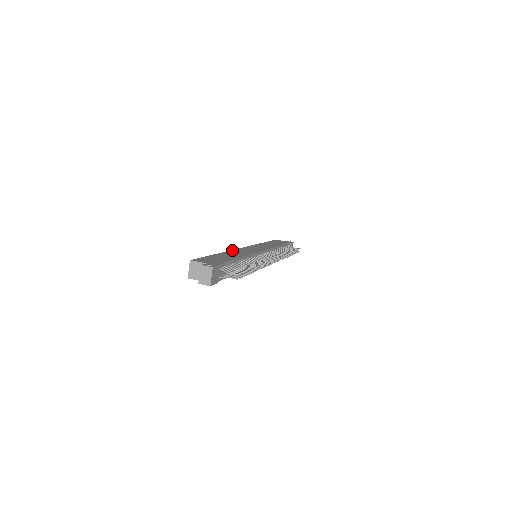
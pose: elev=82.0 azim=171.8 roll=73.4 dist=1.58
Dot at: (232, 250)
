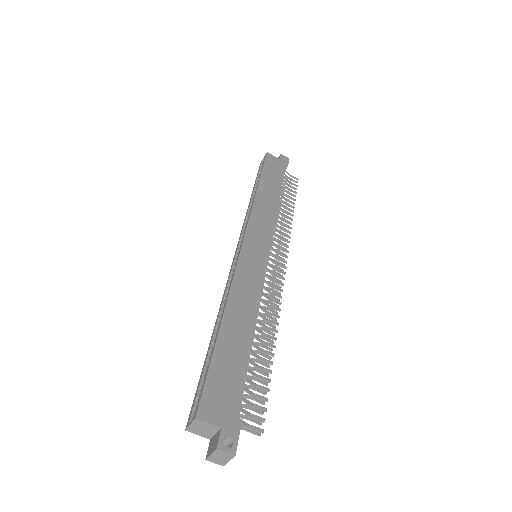
Dot at: (233, 282)
